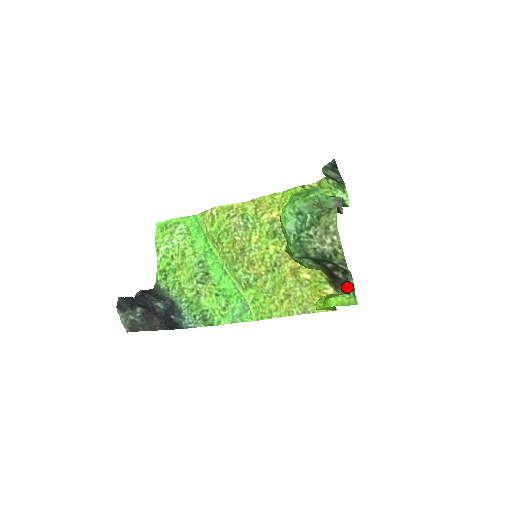
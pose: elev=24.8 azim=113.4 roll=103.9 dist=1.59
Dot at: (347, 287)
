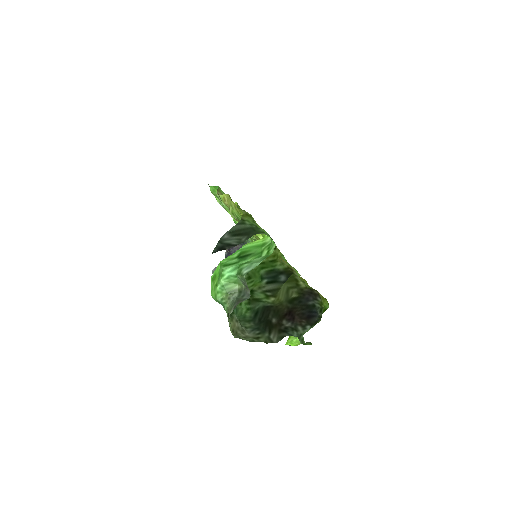
Dot at: (303, 325)
